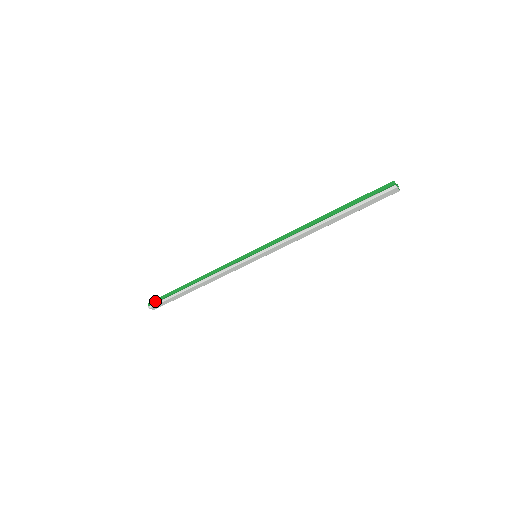
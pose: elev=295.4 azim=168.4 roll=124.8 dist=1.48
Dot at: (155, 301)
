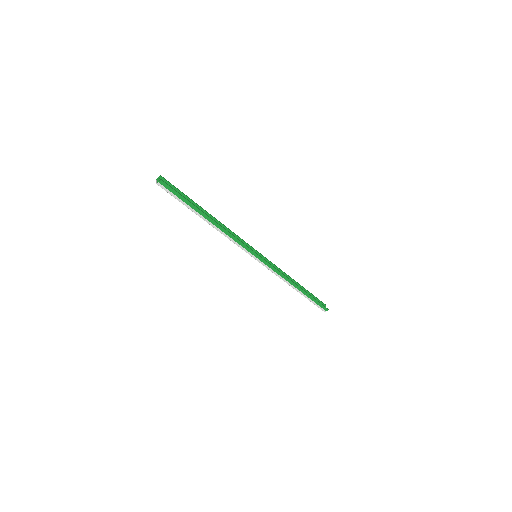
Dot at: (170, 189)
